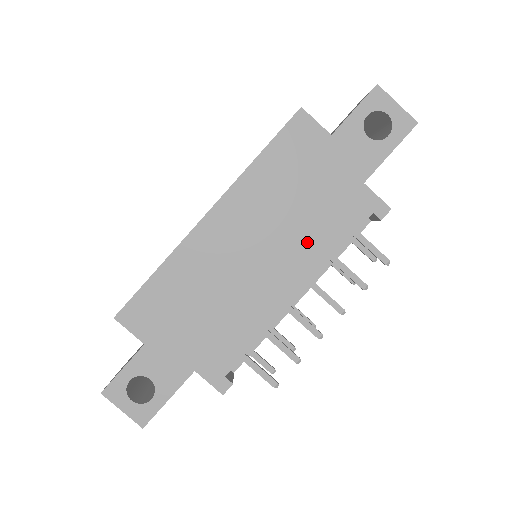
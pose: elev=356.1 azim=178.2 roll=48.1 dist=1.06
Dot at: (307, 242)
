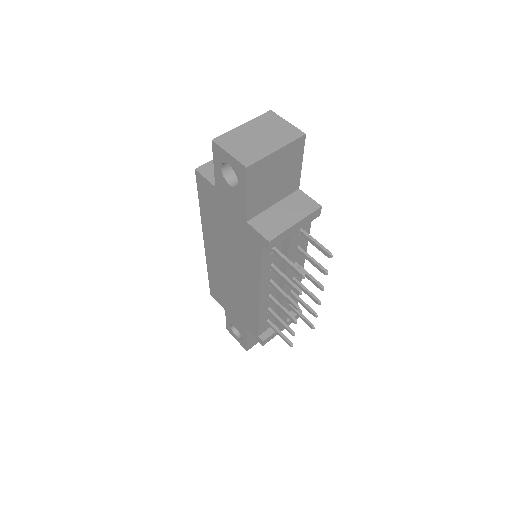
Dot at: (245, 263)
